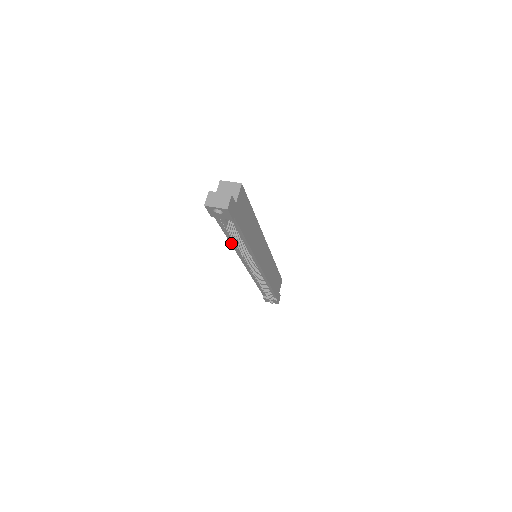
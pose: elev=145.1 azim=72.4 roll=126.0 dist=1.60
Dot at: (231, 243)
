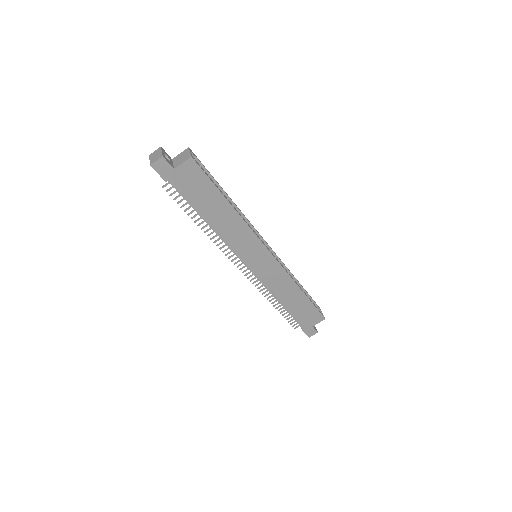
Dot at: occluded
